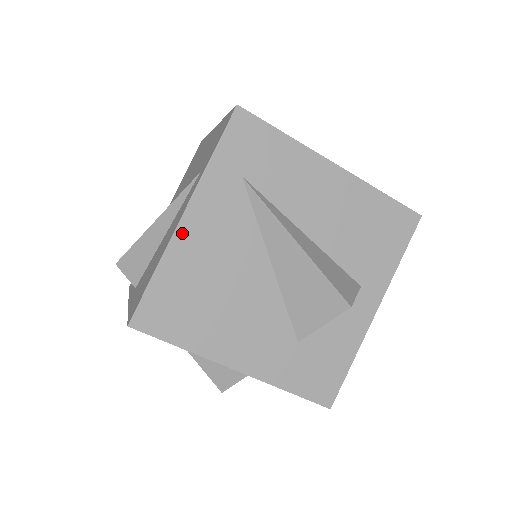
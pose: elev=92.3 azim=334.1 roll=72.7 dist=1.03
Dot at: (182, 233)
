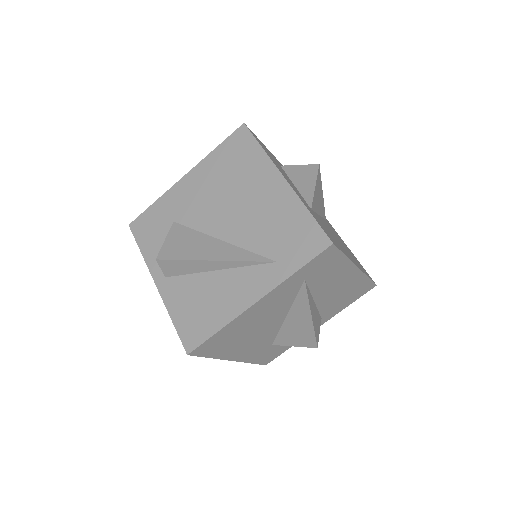
Dot at: (250, 310)
